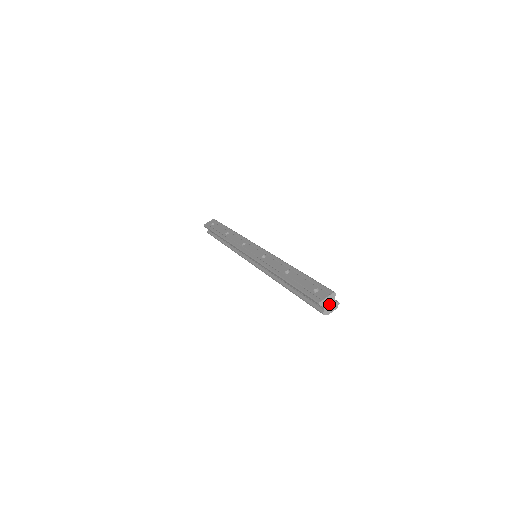
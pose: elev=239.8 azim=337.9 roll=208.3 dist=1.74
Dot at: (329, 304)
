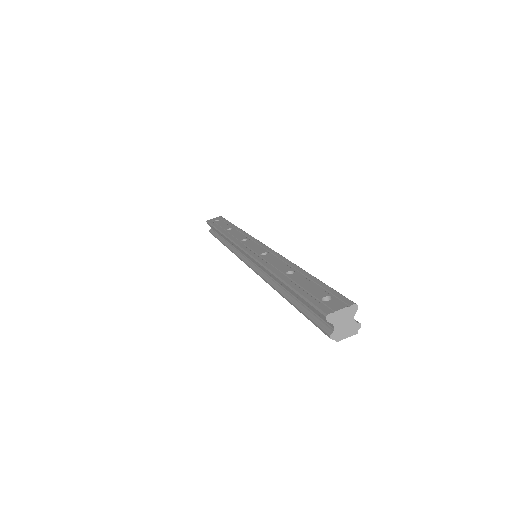
Dot at: (343, 322)
